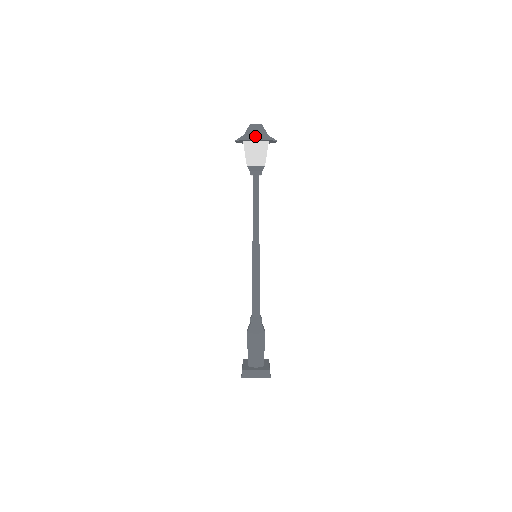
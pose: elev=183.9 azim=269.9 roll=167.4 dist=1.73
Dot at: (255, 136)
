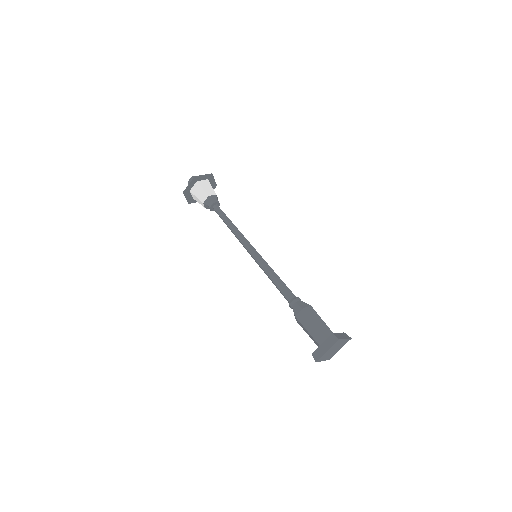
Dot at: (207, 175)
